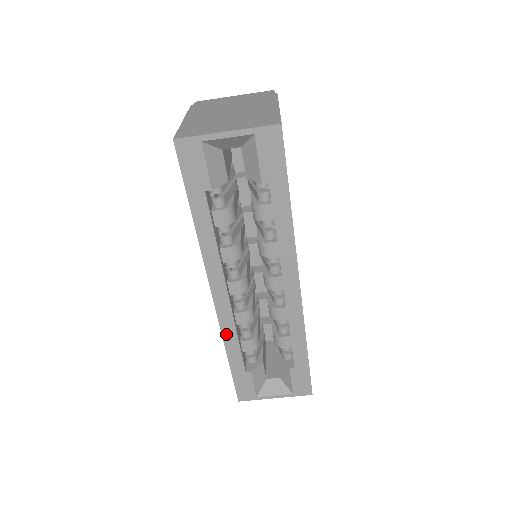
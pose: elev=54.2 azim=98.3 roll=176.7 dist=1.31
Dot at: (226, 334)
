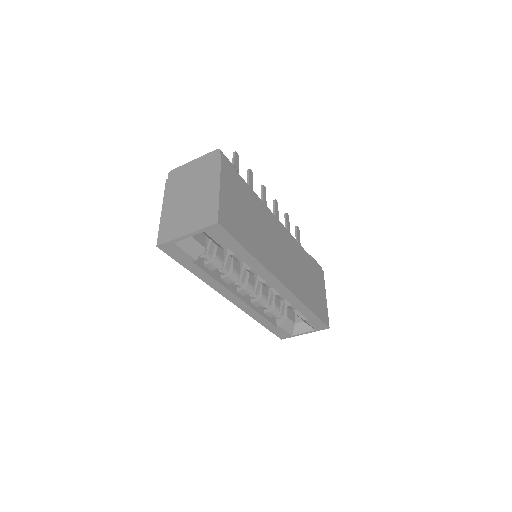
Dot at: (251, 315)
